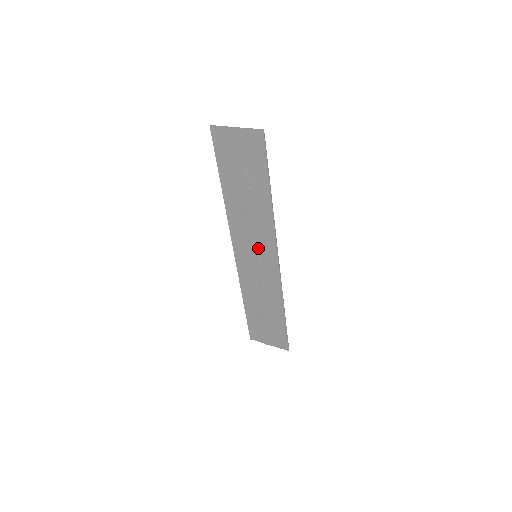
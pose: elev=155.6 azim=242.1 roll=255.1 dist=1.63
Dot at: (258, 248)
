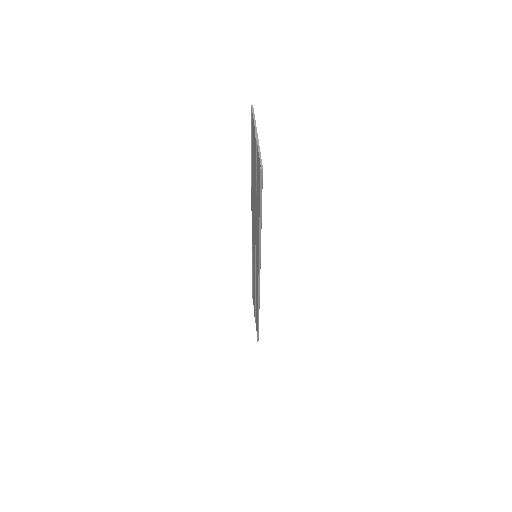
Dot at: occluded
